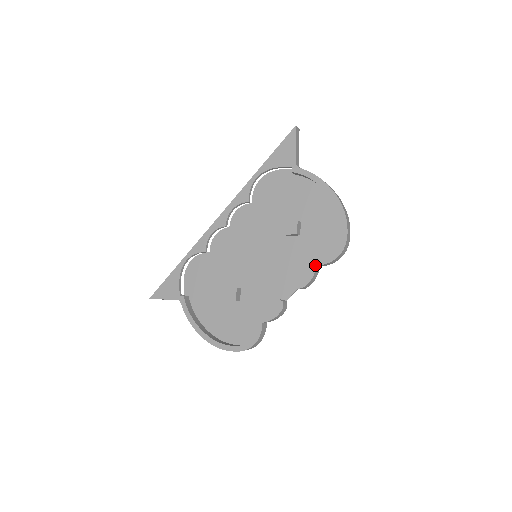
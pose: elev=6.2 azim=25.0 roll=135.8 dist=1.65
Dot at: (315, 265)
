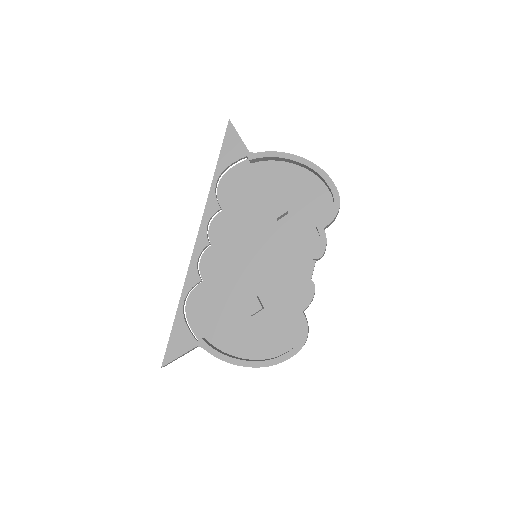
Dot at: (322, 228)
